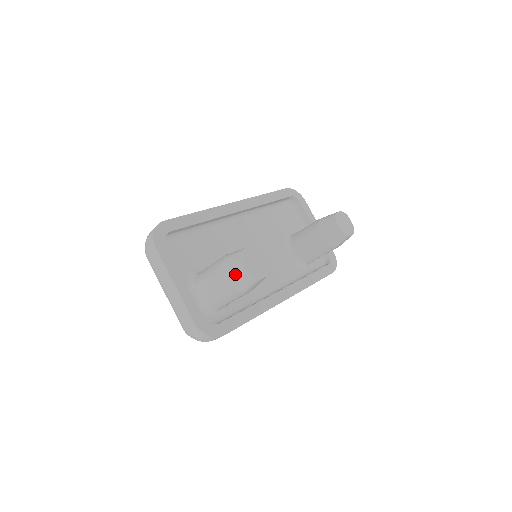
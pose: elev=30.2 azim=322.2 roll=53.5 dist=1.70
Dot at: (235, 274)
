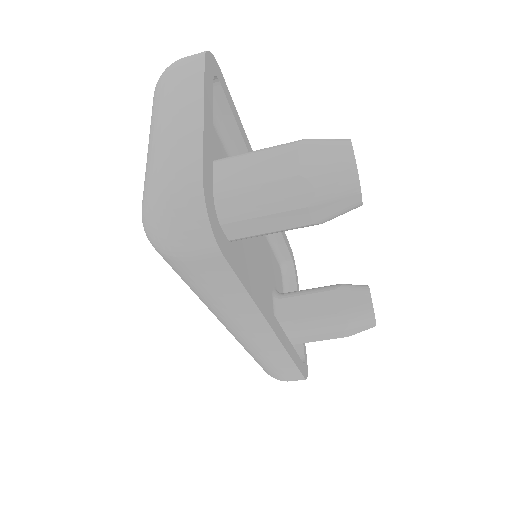
Dot at: (325, 156)
